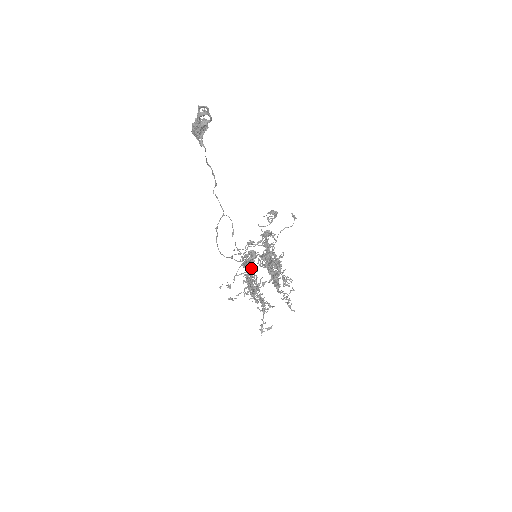
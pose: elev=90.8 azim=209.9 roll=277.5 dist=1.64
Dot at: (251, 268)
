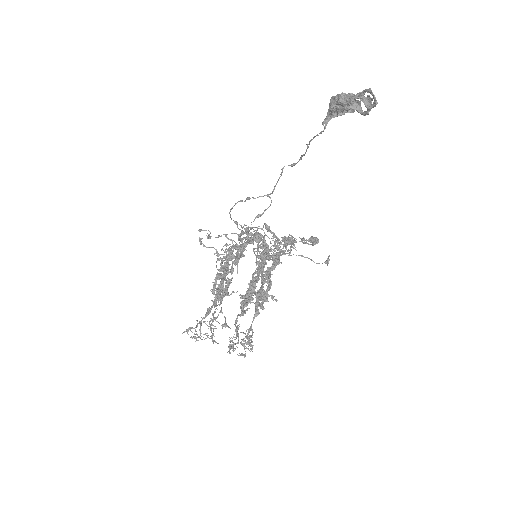
Dot at: occluded
